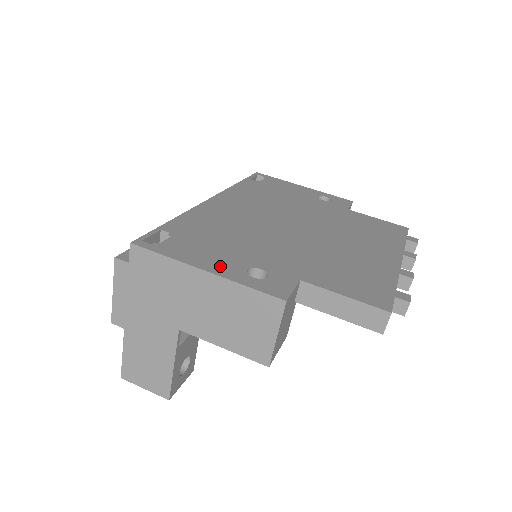
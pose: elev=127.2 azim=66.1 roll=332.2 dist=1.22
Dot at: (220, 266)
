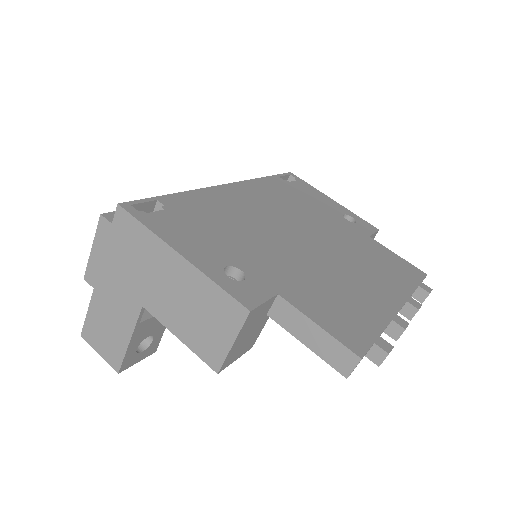
Dot at: (198, 254)
